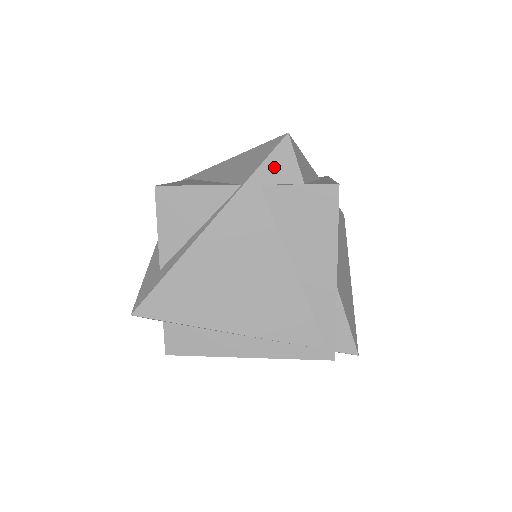
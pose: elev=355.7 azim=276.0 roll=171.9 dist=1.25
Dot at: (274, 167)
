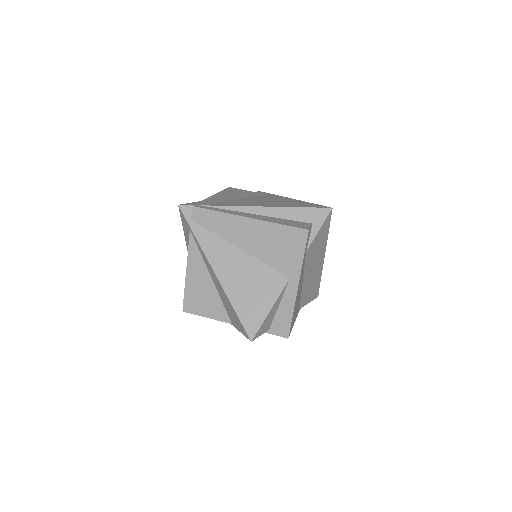
Dot at: occluded
